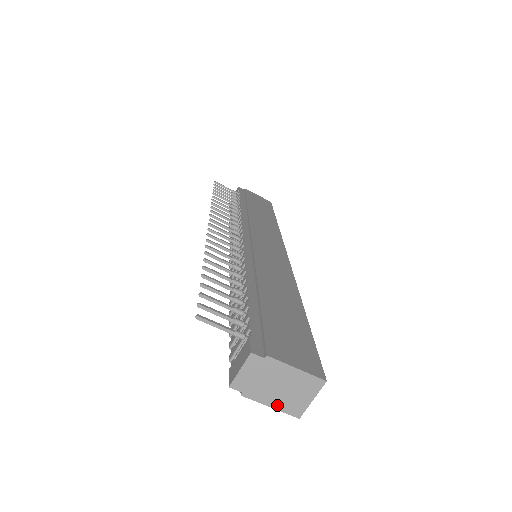
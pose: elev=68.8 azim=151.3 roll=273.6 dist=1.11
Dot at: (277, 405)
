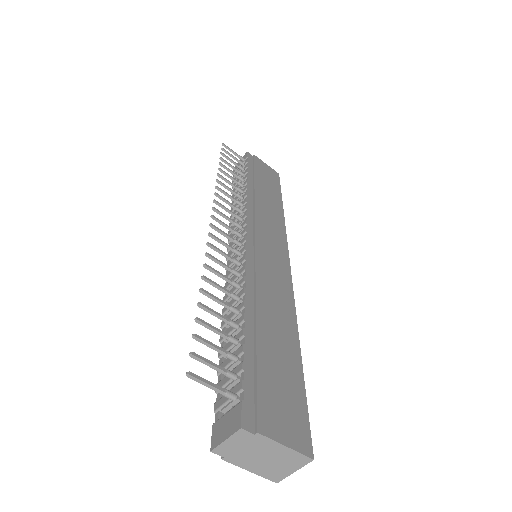
Dot at: (257, 471)
